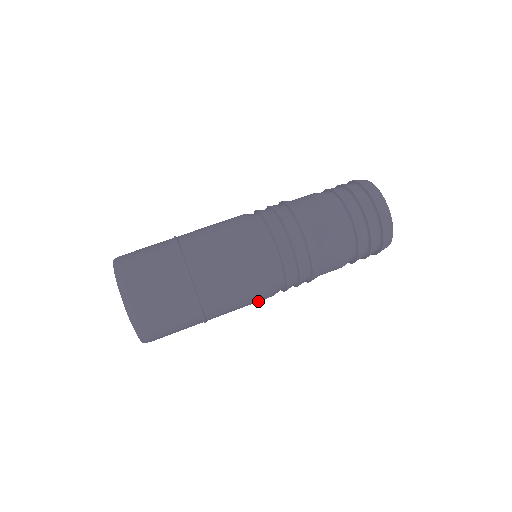
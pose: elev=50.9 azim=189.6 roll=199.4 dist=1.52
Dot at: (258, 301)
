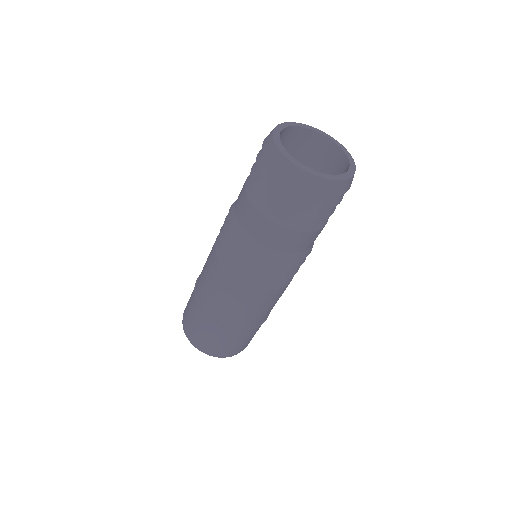
Dot at: occluded
